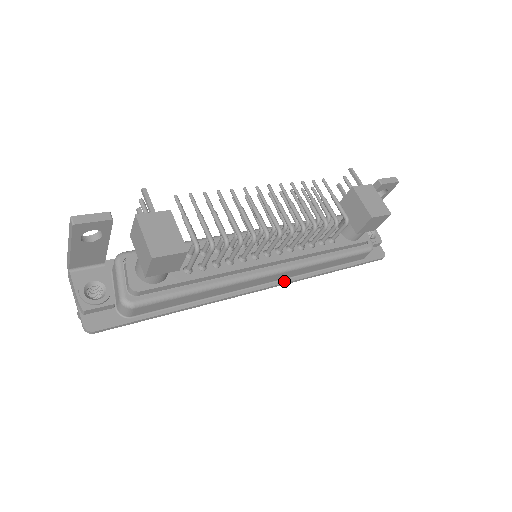
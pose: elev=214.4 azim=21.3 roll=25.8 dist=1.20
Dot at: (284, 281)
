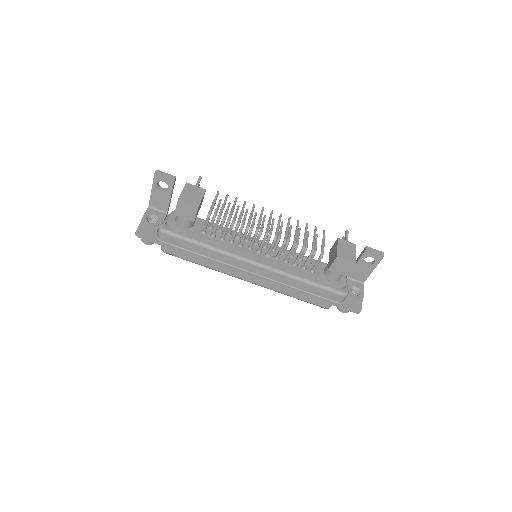
Dot at: (265, 279)
